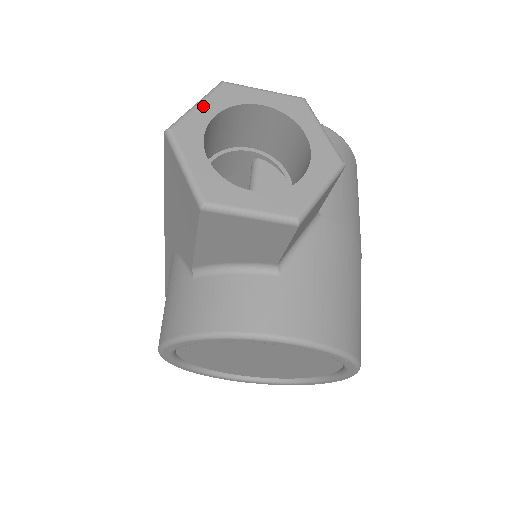
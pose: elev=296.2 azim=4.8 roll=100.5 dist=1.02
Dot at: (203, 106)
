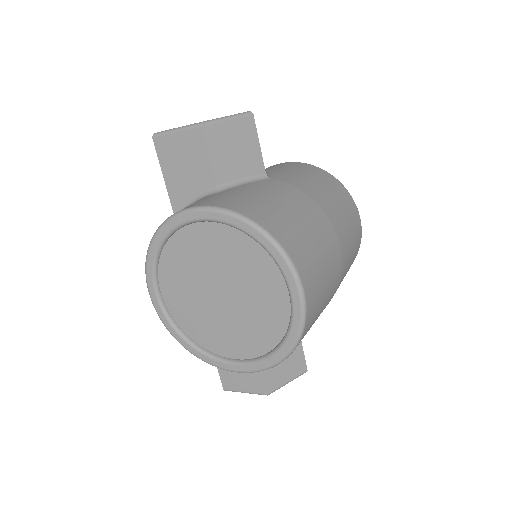
Dot at: occluded
